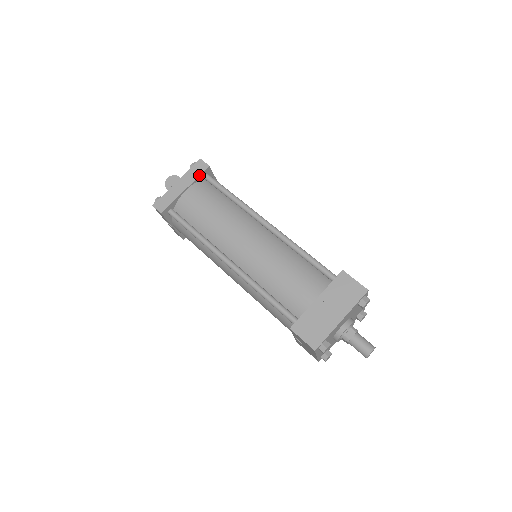
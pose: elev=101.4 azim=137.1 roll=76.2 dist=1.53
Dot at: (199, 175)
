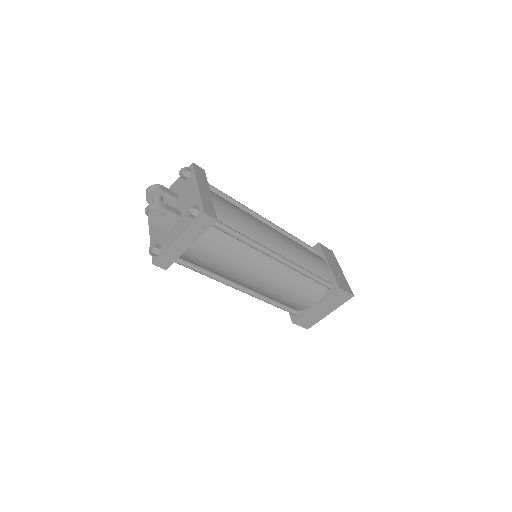
Dot at: (205, 231)
